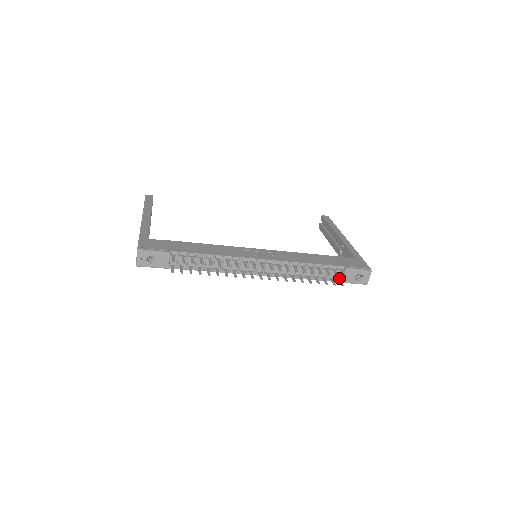
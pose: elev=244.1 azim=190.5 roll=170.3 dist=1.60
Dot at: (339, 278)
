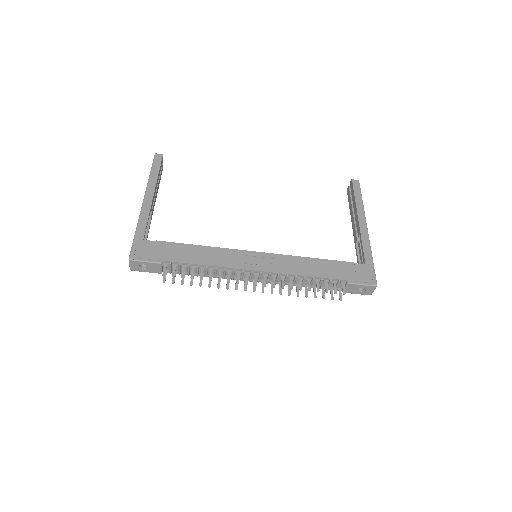
Dot at: (341, 288)
